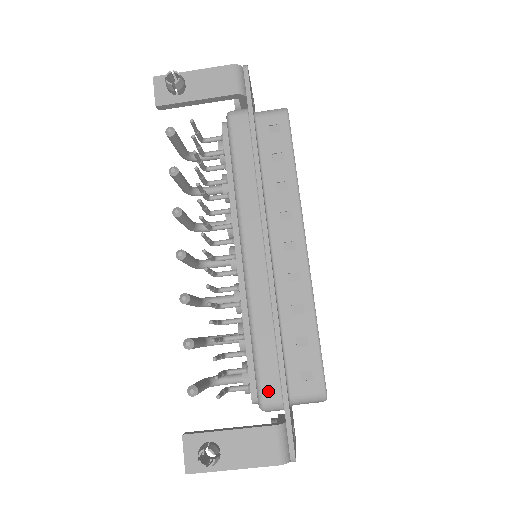
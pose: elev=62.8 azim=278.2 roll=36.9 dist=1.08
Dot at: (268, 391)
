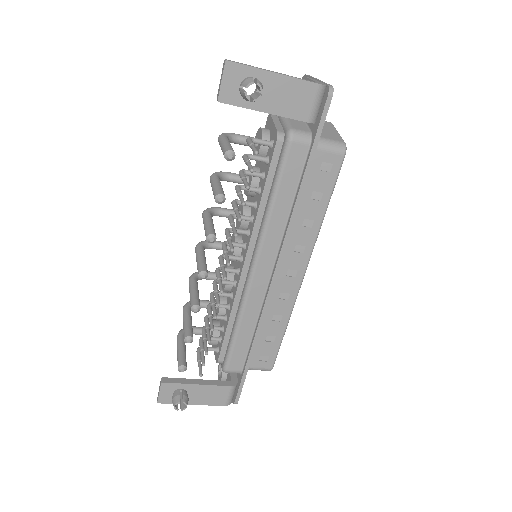
Dot at: (234, 365)
